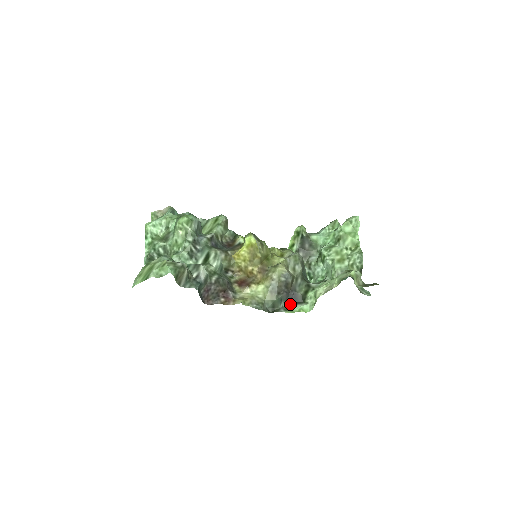
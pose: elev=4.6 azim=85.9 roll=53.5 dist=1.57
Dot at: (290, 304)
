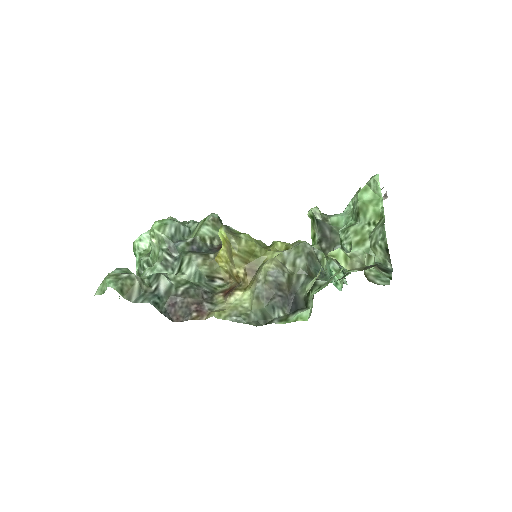
Dot at: (290, 312)
